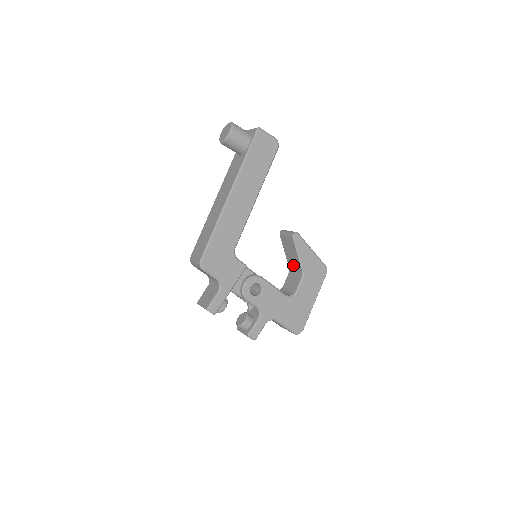
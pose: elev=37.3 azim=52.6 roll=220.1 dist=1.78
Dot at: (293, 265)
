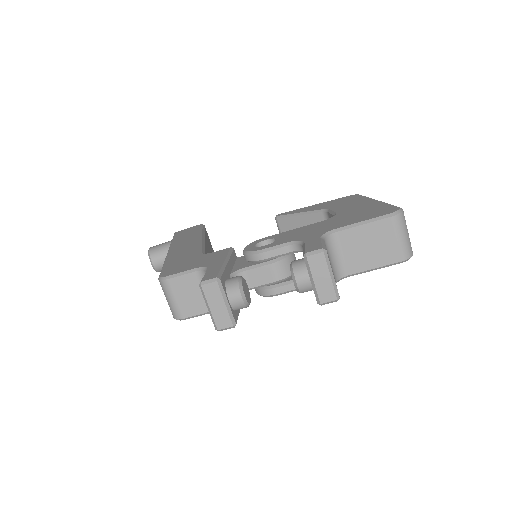
Dot at: occluded
